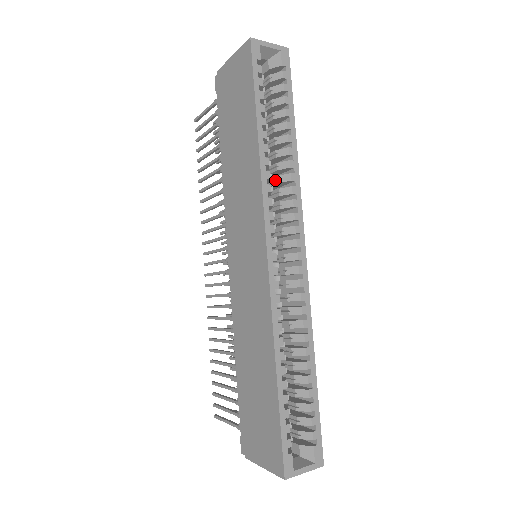
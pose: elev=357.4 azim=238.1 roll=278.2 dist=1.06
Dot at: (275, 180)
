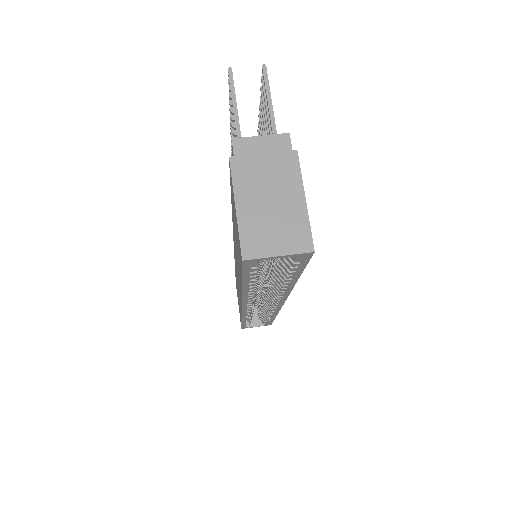
Dot at: occluded
